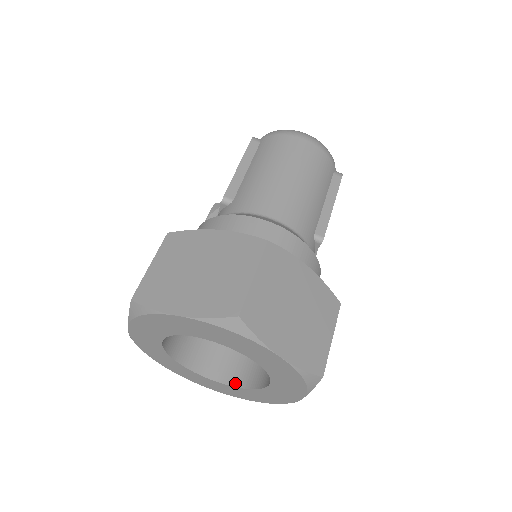
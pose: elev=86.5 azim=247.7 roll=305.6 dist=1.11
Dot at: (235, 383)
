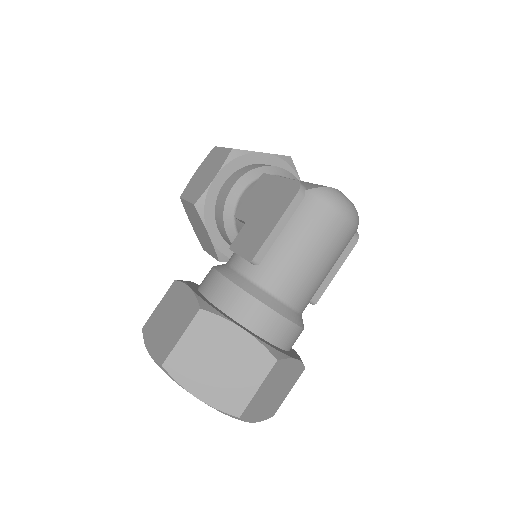
Dot at: occluded
